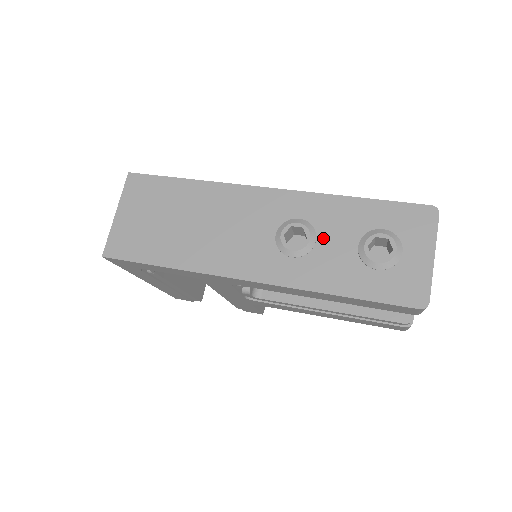
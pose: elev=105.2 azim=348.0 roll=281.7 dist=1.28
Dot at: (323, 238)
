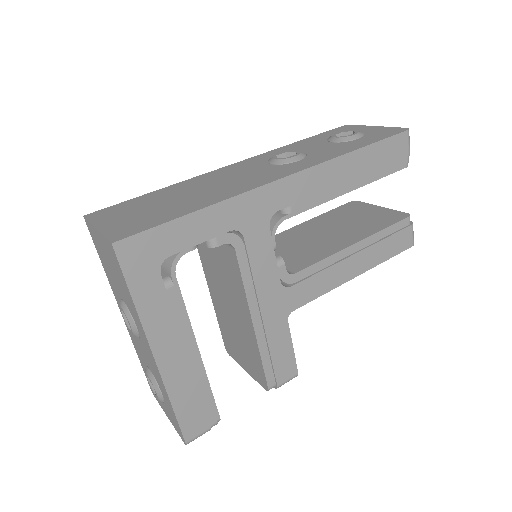
Dot at: (305, 151)
